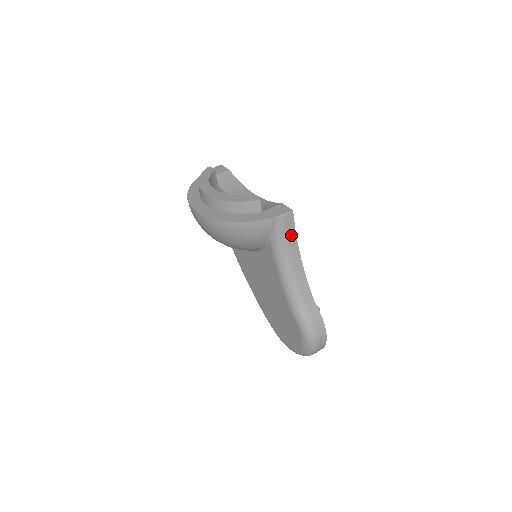
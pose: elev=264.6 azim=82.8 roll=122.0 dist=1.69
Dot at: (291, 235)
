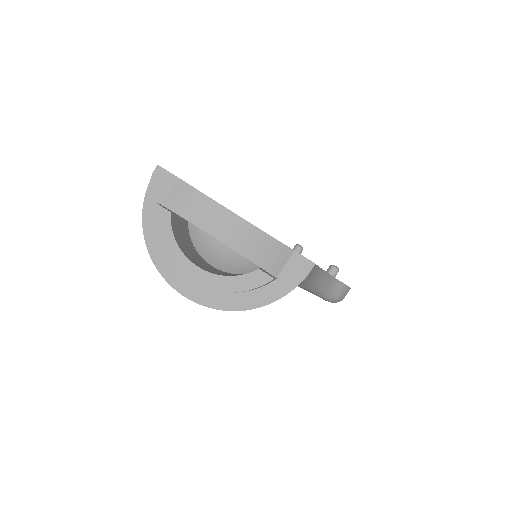
Dot at: (313, 272)
